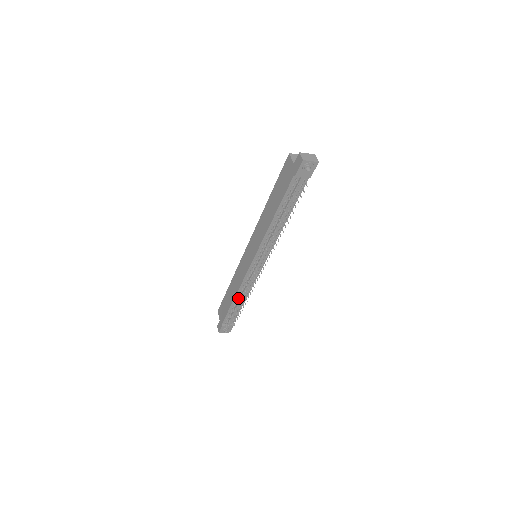
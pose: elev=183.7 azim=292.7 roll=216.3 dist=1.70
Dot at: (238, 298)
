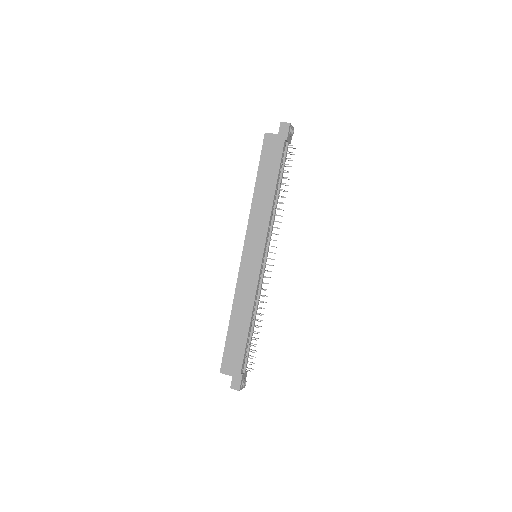
Dot at: (252, 320)
